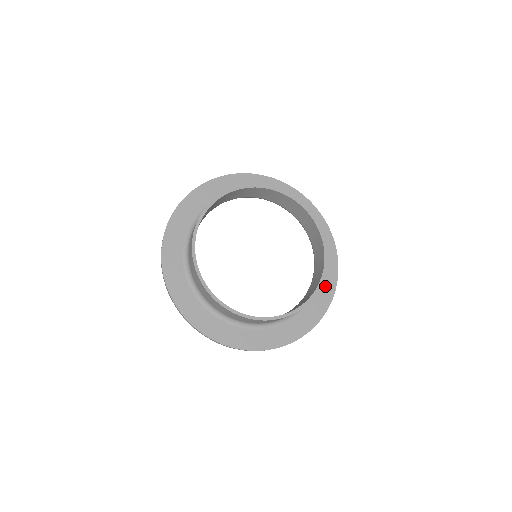
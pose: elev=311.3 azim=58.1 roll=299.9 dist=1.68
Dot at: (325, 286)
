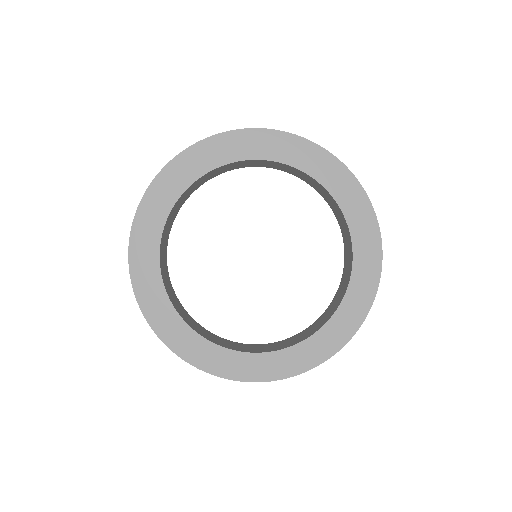
Dot at: (323, 342)
